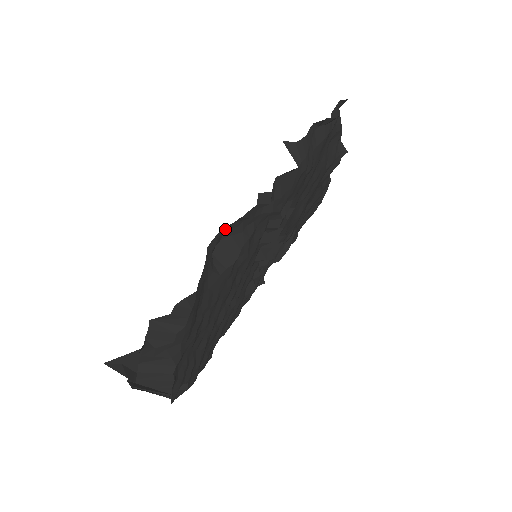
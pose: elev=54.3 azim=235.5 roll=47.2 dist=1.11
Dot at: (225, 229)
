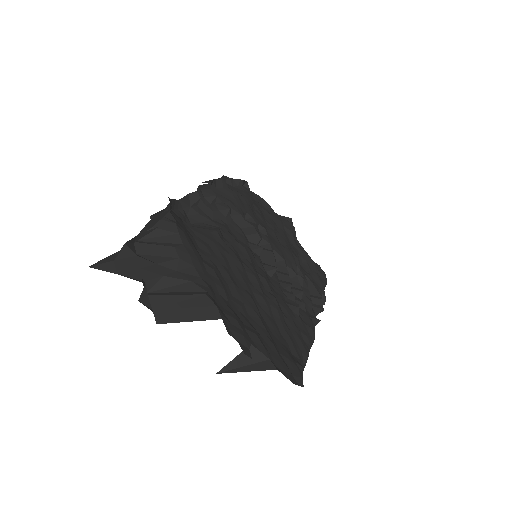
Dot at: (188, 216)
